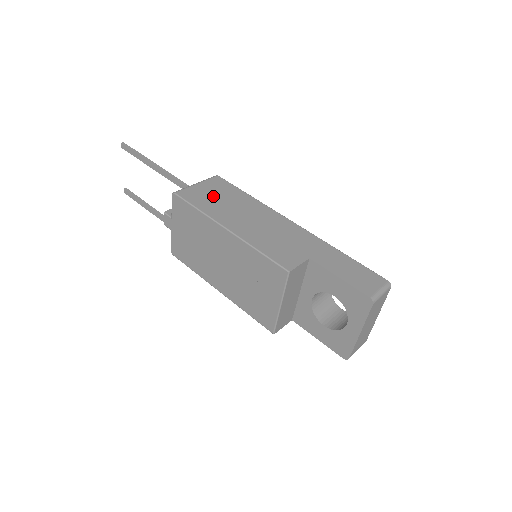
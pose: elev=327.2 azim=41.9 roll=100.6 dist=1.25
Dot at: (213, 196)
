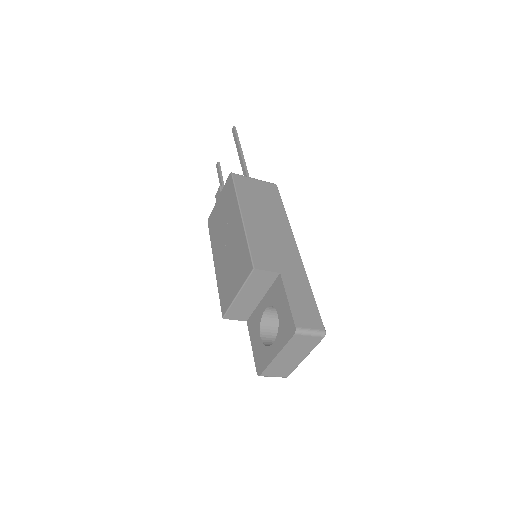
Dot at: (257, 192)
